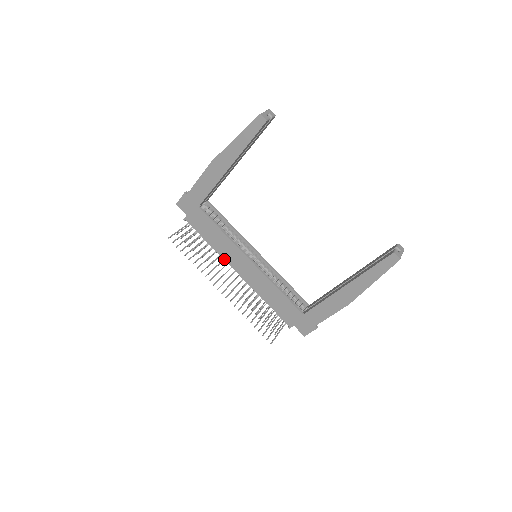
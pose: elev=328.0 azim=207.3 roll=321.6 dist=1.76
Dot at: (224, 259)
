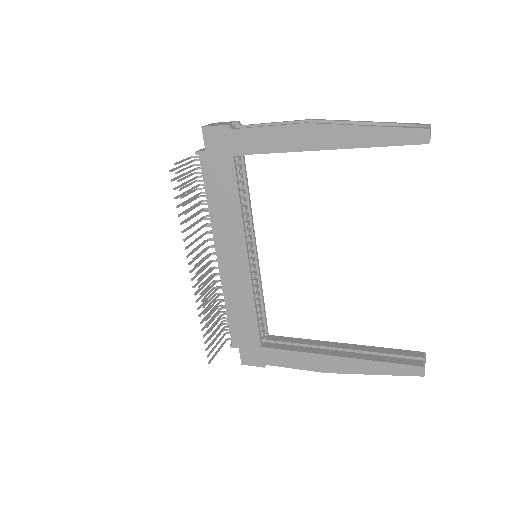
Dot at: (213, 233)
